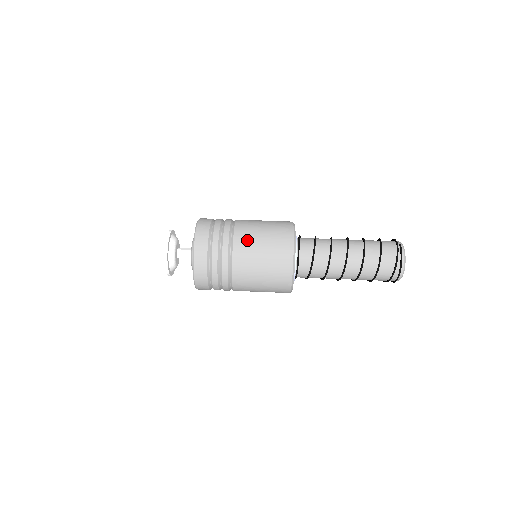
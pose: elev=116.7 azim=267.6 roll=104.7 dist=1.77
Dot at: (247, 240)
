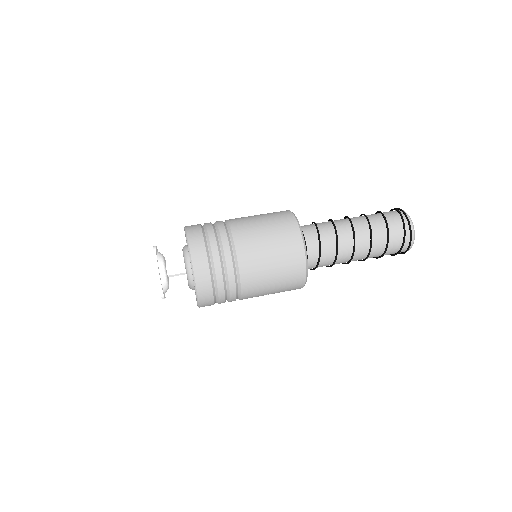
Dot at: (244, 221)
